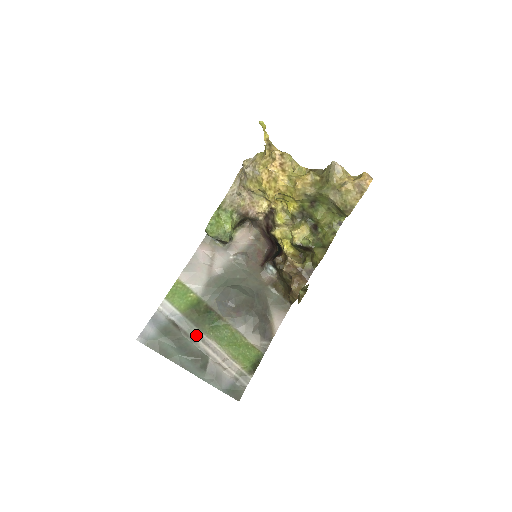
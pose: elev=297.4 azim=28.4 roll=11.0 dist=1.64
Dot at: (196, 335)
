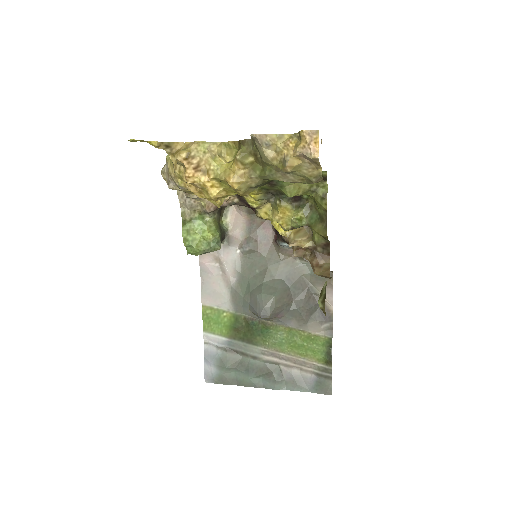
Dot at: (254, 351)
